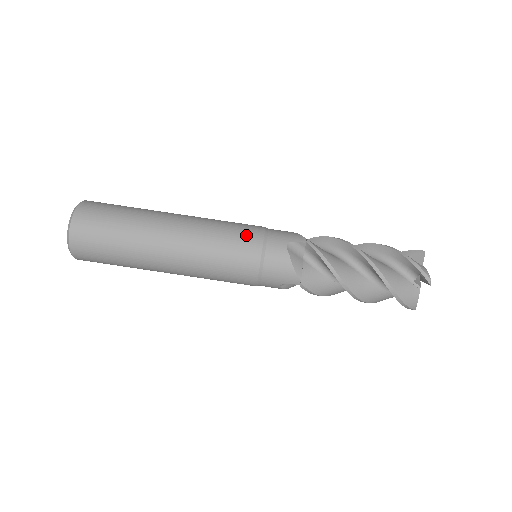
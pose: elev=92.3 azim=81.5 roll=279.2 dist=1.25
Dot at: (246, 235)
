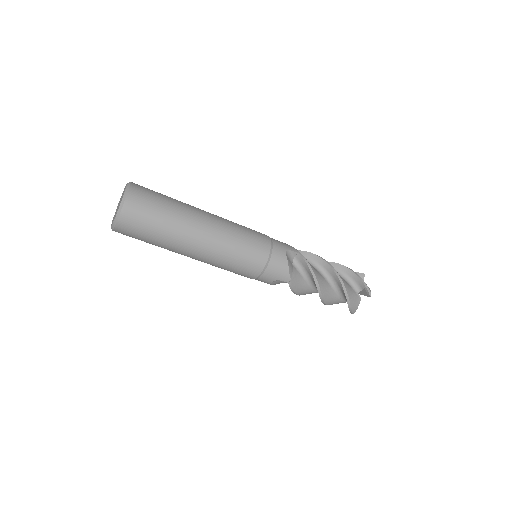
Dot at: (259, 238)
